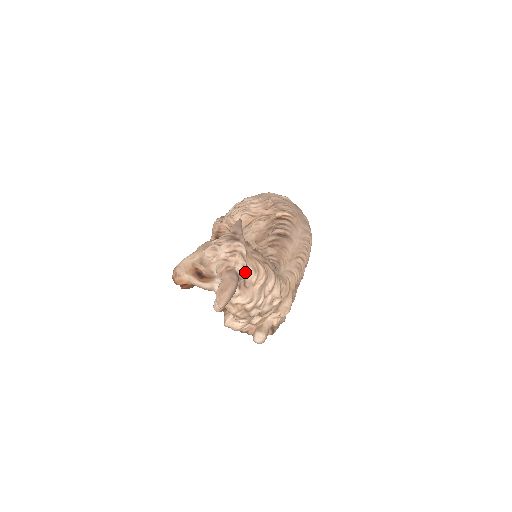
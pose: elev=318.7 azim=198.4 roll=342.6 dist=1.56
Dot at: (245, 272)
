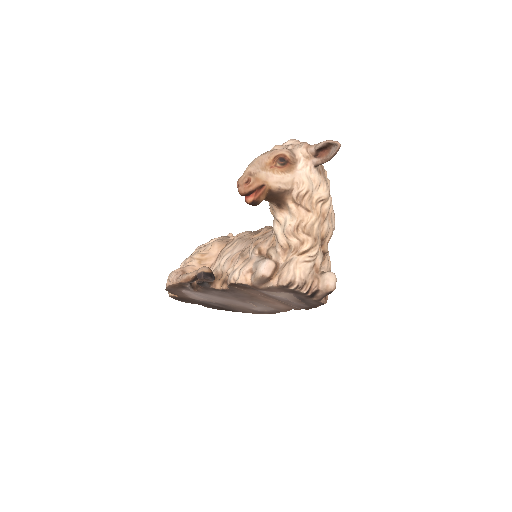
Dot at: occluded
